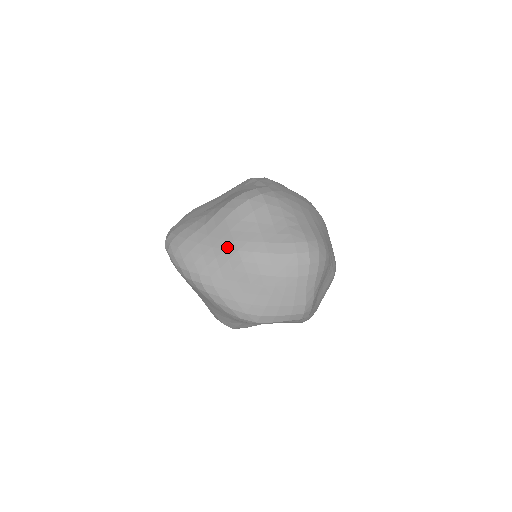
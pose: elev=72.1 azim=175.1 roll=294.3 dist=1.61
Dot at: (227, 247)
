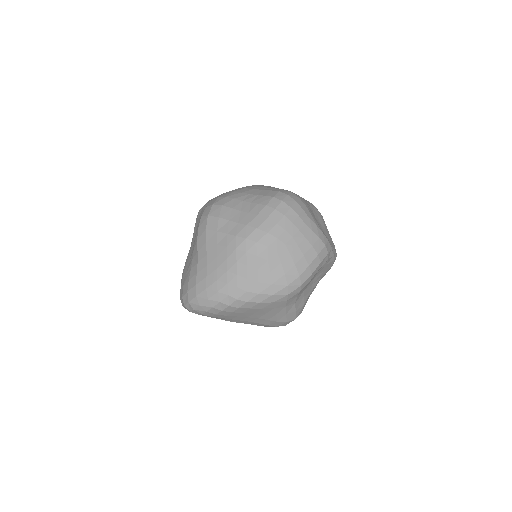
Dot at: (227, 256)
